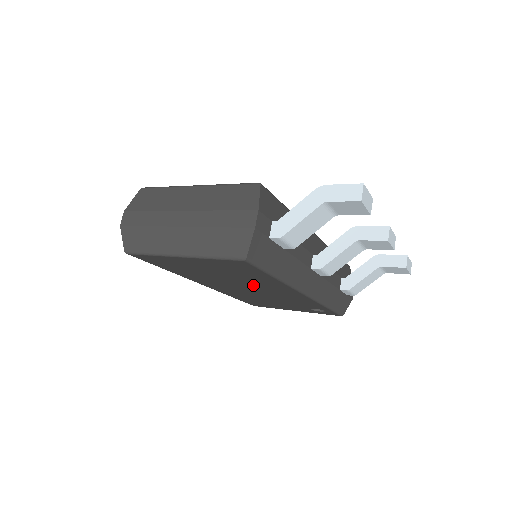
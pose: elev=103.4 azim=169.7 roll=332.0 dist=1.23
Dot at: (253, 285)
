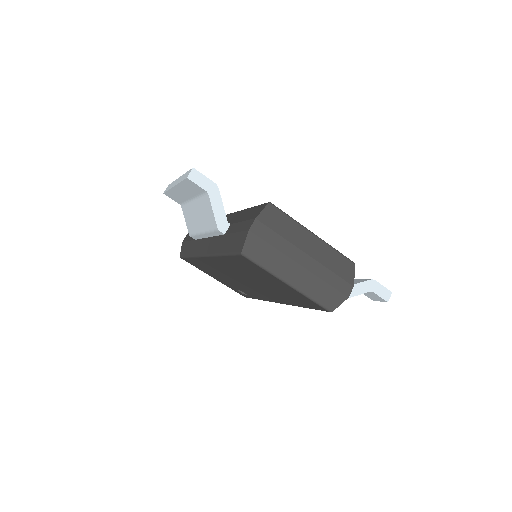
Dot at: (263, 288)
